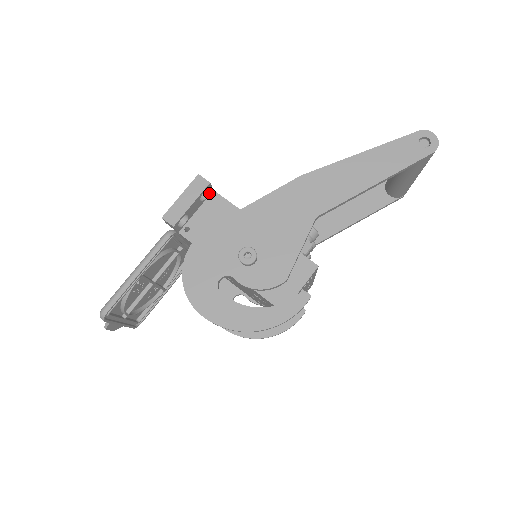
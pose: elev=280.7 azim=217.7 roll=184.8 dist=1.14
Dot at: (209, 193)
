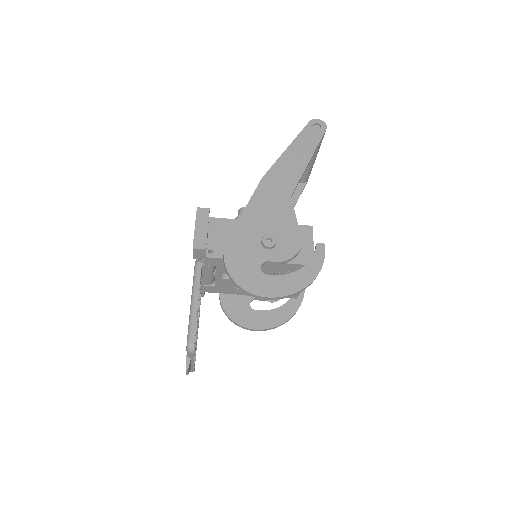
Dot at: occluded
